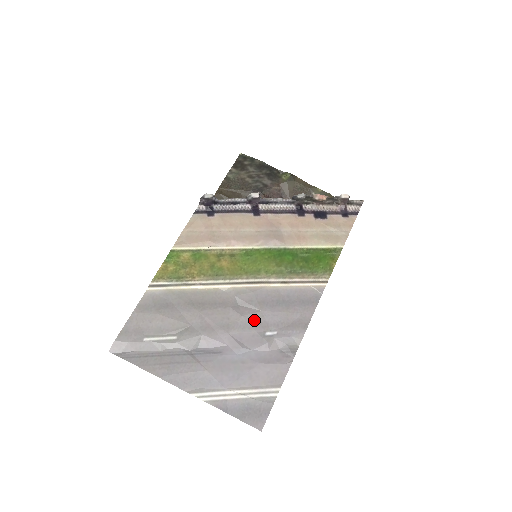
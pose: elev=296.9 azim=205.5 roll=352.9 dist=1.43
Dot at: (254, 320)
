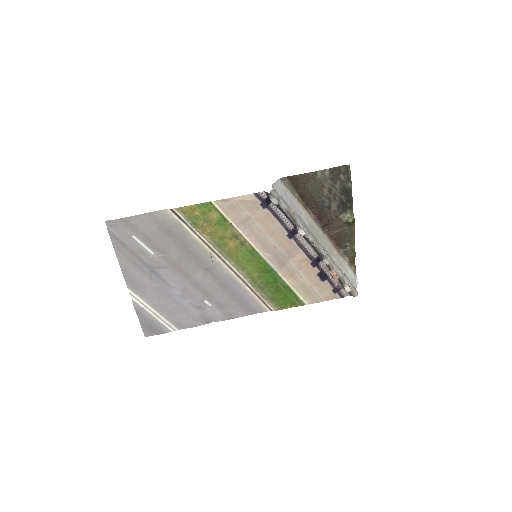
Dot at: (207, 289)
